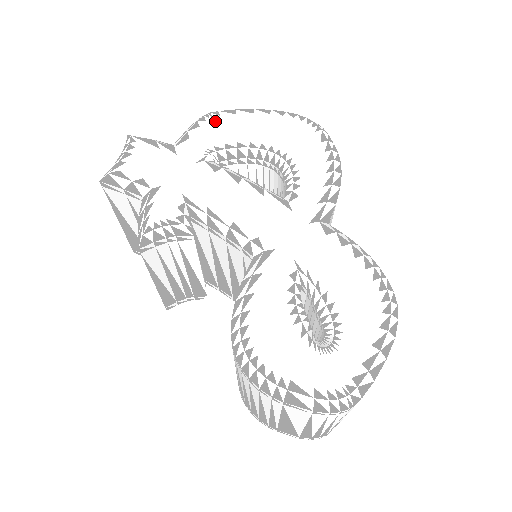
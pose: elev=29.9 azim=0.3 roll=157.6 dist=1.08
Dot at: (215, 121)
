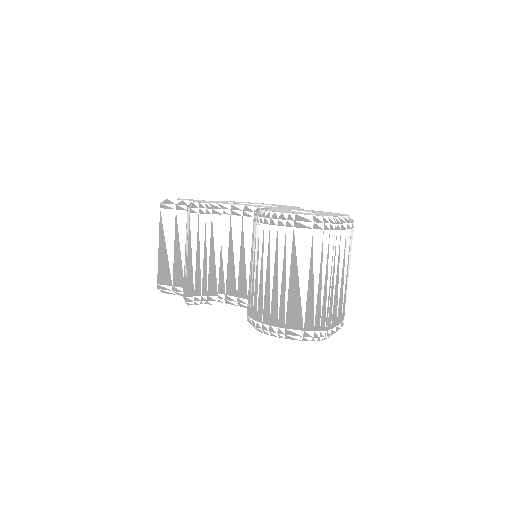
Dot at: (228, 201)
